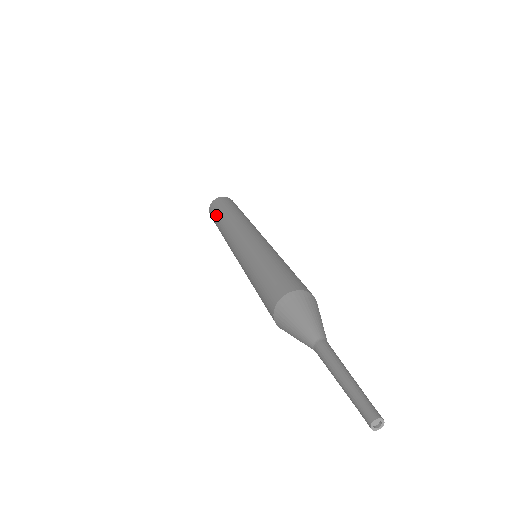
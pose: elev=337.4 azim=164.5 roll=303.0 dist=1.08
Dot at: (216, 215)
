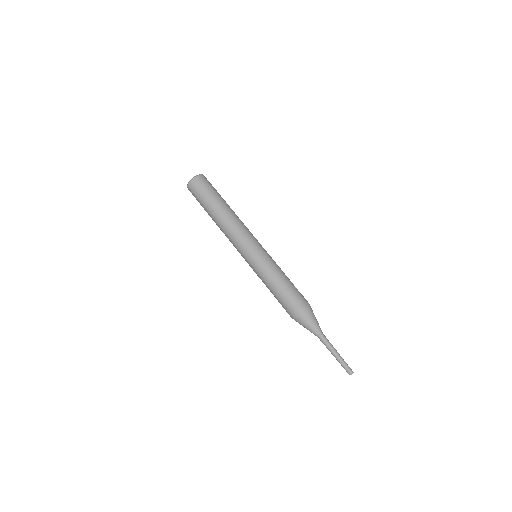
Dot at: (204, 203)
